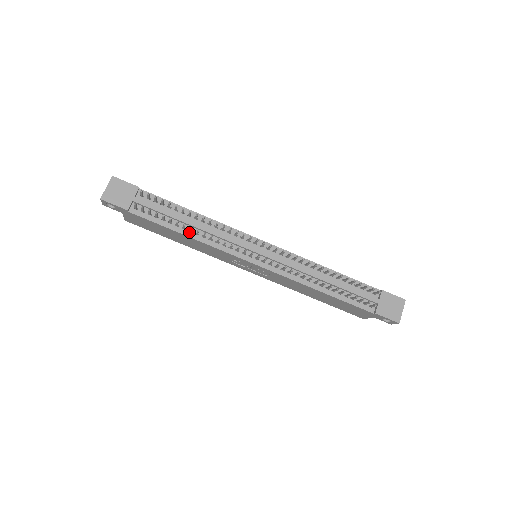
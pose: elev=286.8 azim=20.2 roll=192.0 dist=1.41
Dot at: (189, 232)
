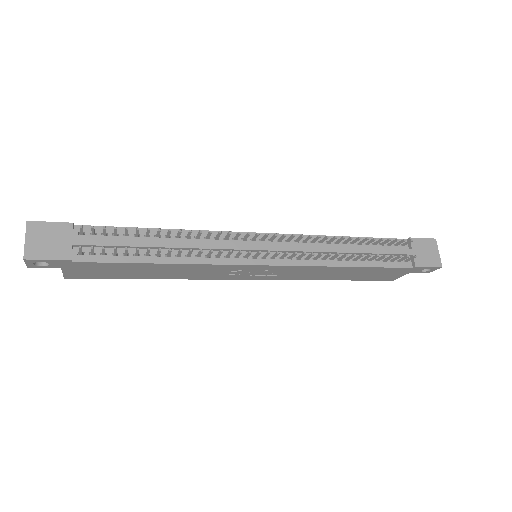
Dot at: (167, 257)
